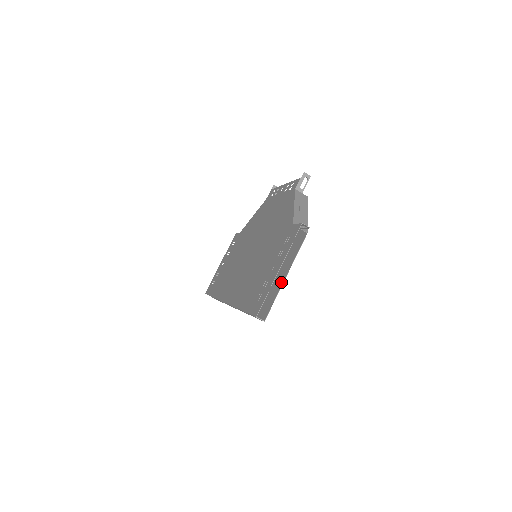
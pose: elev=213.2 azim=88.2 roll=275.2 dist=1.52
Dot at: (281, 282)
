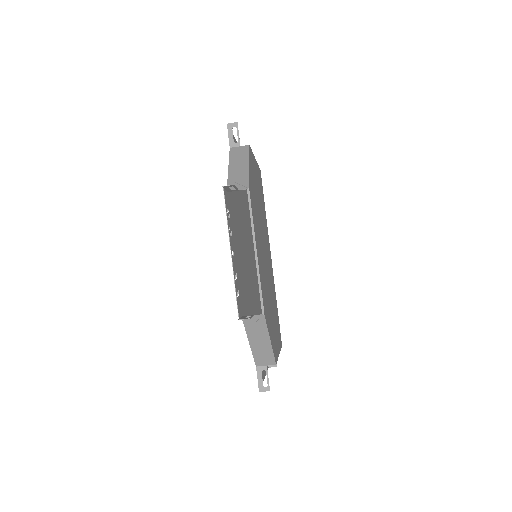
Dot at: occluded
